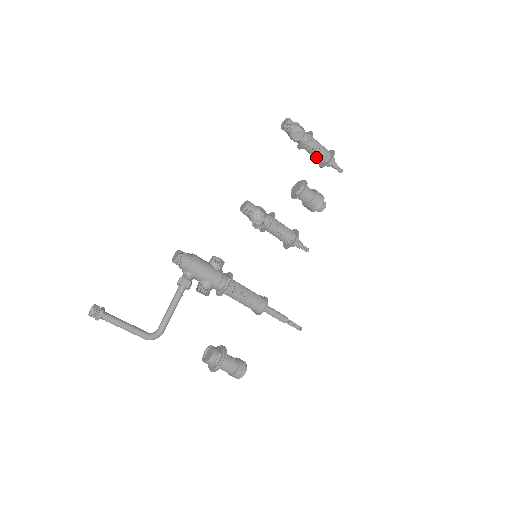
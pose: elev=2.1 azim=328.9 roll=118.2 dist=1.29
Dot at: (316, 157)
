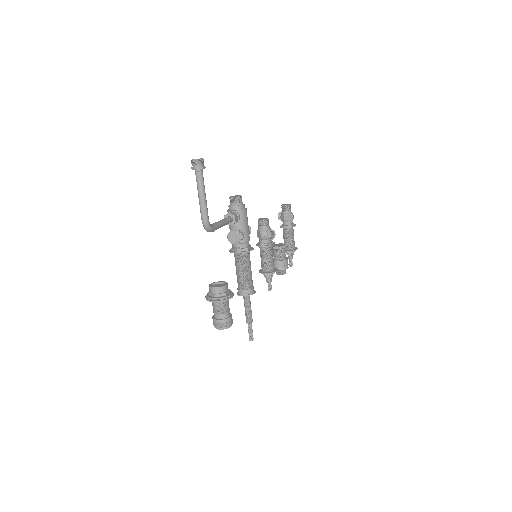
Dot at: (288, 241)
